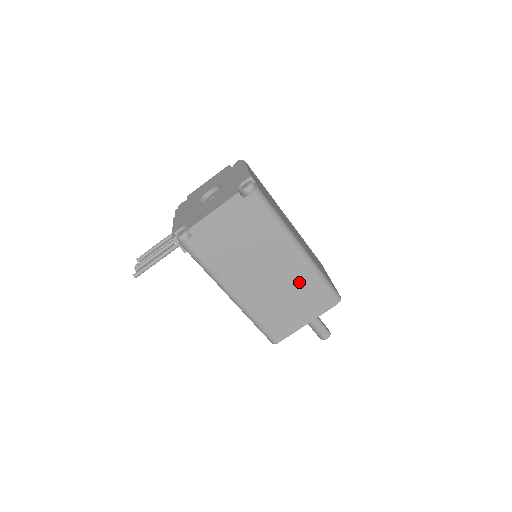
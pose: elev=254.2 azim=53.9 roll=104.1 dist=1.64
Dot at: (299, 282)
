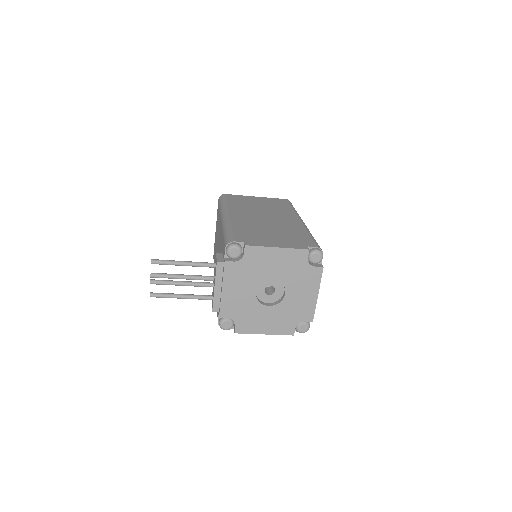
Dot at: occluded
